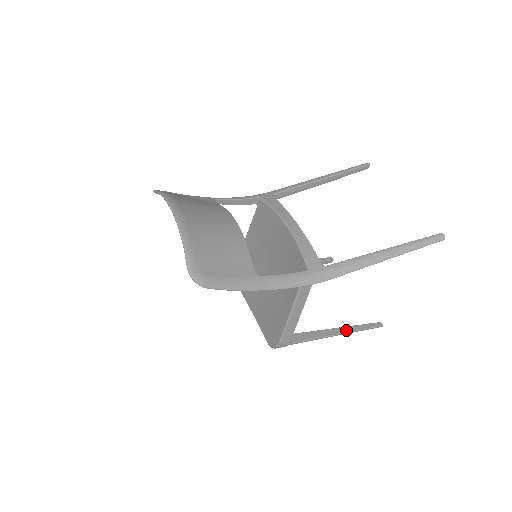
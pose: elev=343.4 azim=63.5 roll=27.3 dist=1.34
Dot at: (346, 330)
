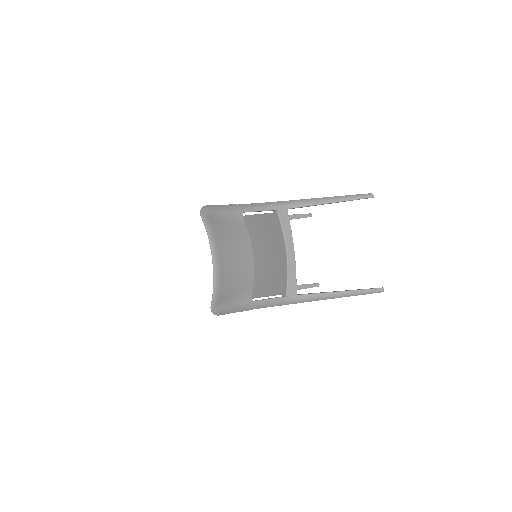
Dot at: occluded
